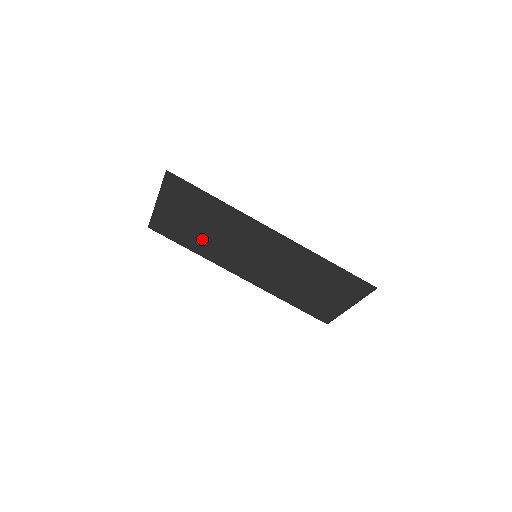
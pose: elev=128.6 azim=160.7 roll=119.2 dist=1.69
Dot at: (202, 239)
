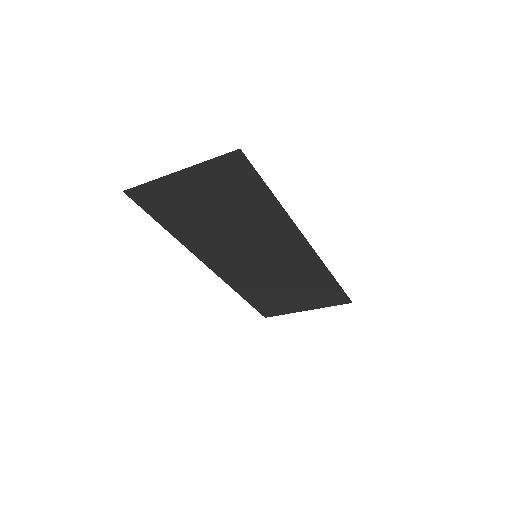
Dot at: (200, 225)
